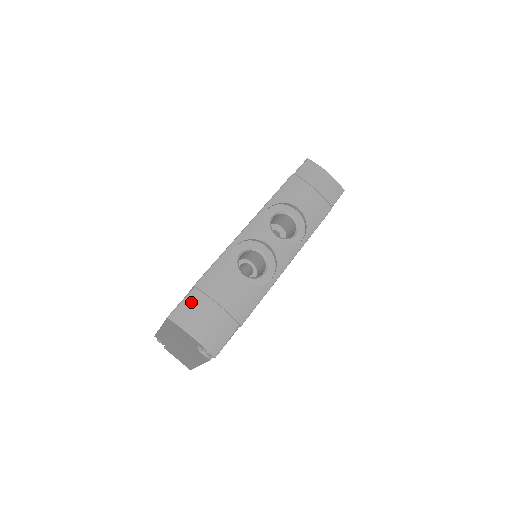
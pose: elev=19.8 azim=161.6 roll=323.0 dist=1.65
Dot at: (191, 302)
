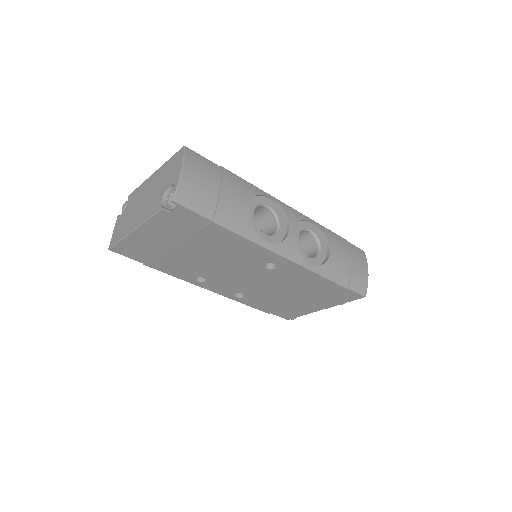
Dot at: (208, 164)
